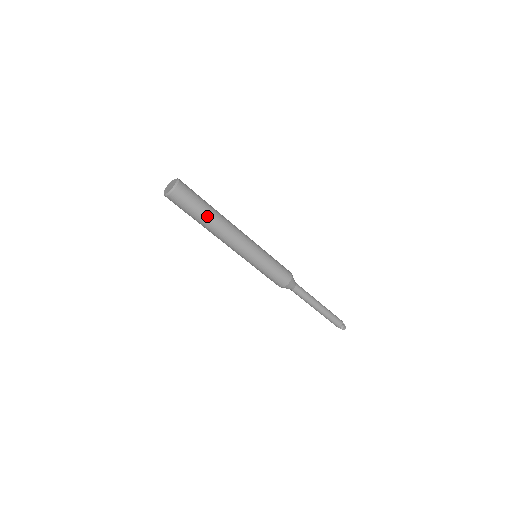
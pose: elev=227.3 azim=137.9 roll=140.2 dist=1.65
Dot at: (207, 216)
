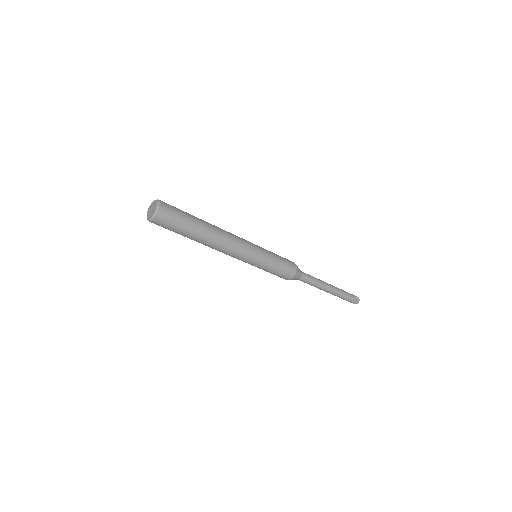
Dot at: (192, 238)
